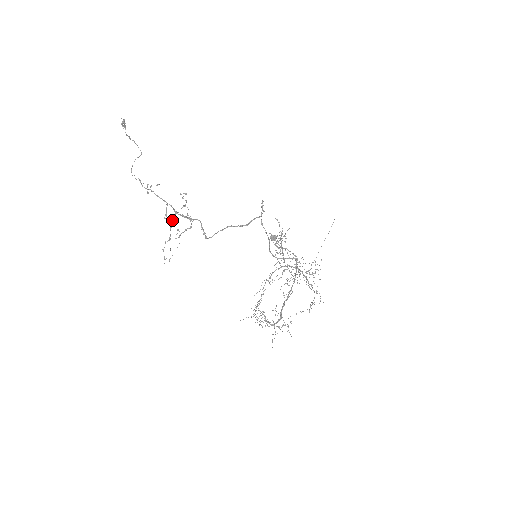
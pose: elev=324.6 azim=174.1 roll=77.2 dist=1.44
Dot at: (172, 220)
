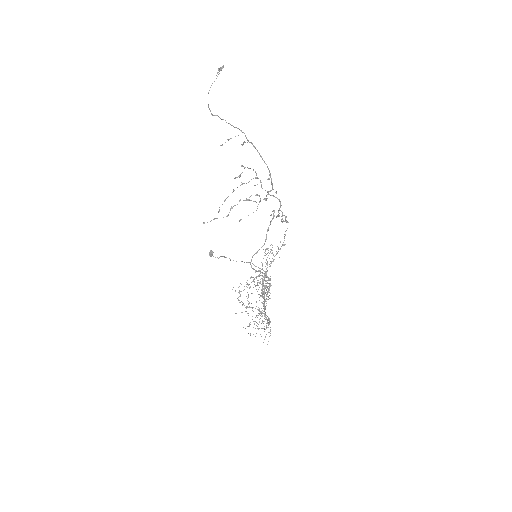
Dot at: occluded
